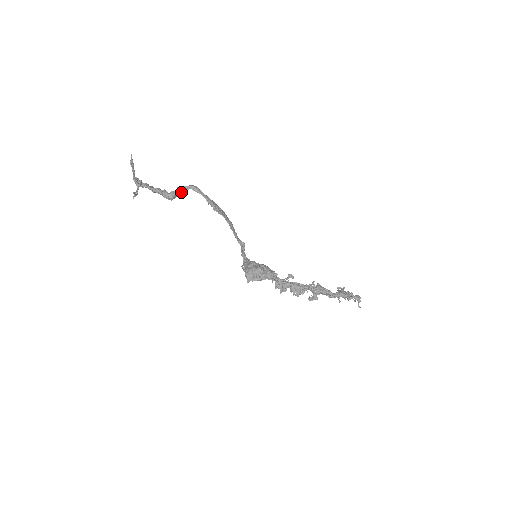
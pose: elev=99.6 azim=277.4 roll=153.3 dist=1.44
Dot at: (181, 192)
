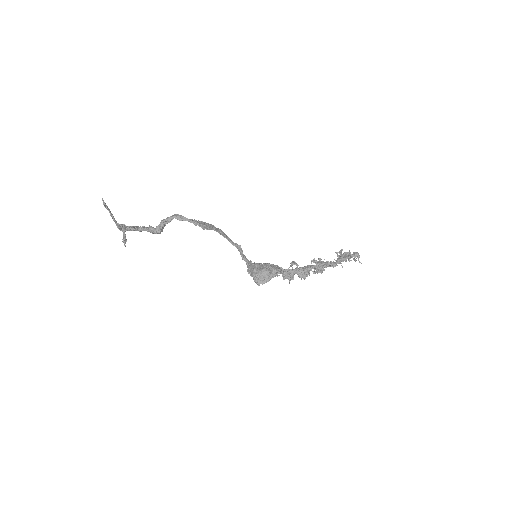
Dot at: occluded
